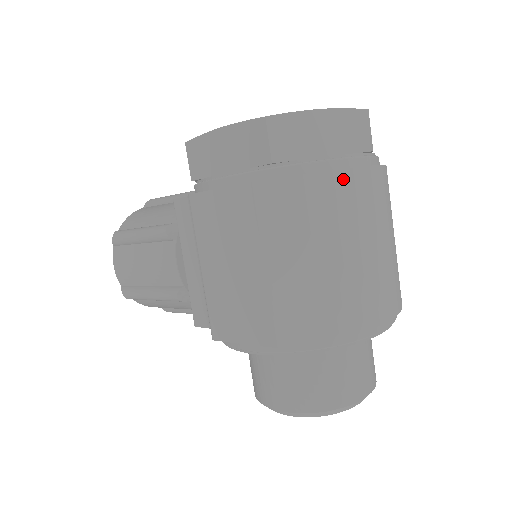
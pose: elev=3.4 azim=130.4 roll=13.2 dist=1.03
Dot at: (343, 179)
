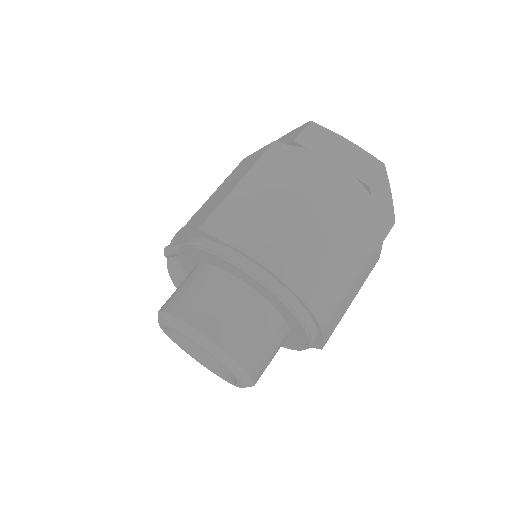
Dot at: (329, 171)
